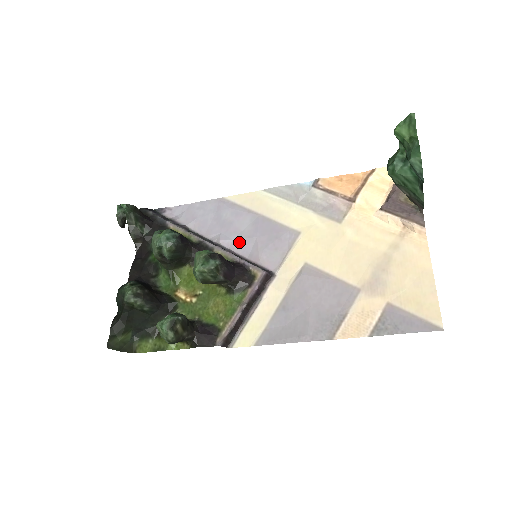
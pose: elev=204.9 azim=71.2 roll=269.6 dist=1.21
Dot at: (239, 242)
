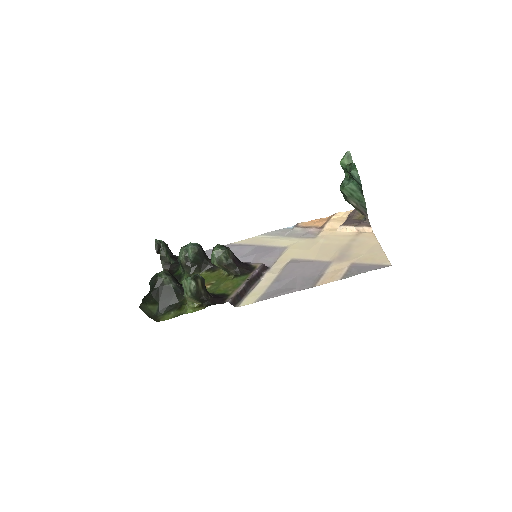
Dot at: (243, 259)
